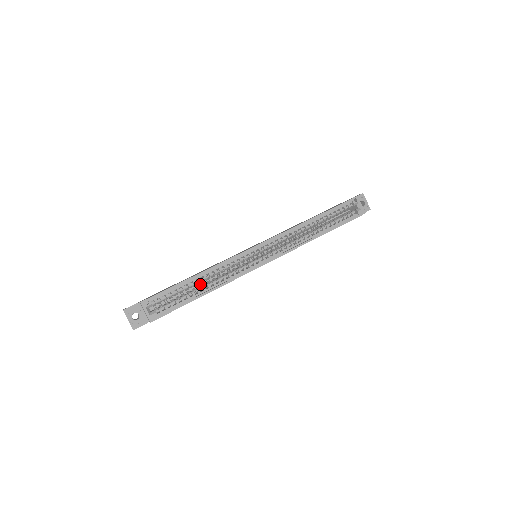
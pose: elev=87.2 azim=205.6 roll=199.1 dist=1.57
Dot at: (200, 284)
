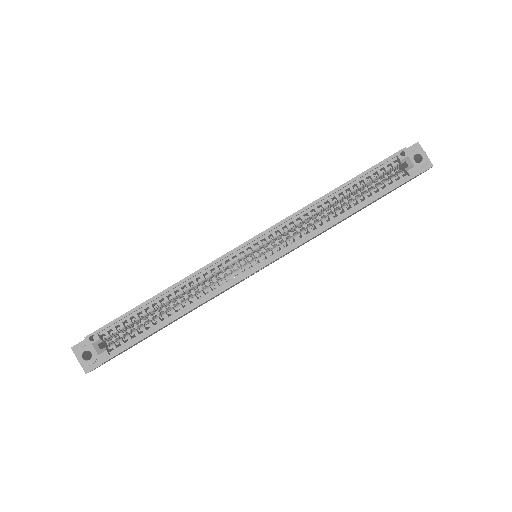
Dot at: occluded
